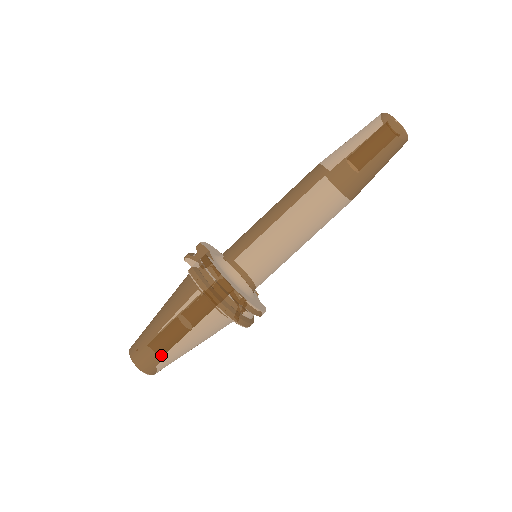
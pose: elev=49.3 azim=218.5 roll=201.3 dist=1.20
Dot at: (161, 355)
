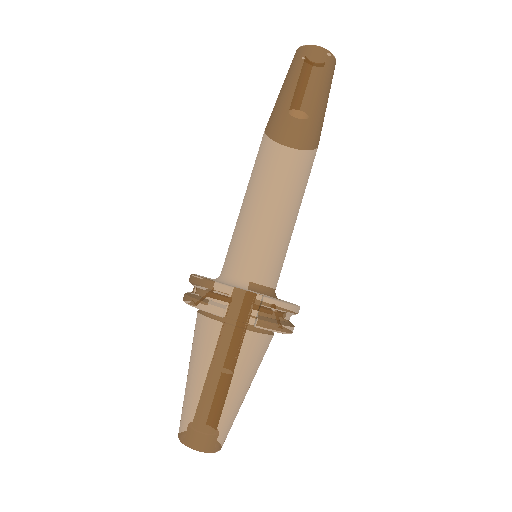
Dot at: occluded
